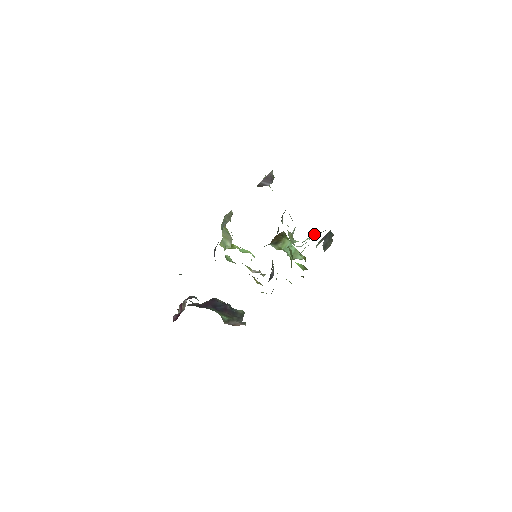
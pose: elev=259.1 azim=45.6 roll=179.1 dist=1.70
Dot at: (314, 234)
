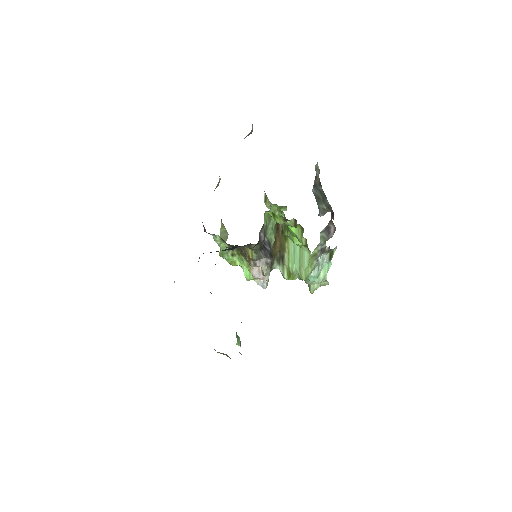
Dot at: (328, 265)
